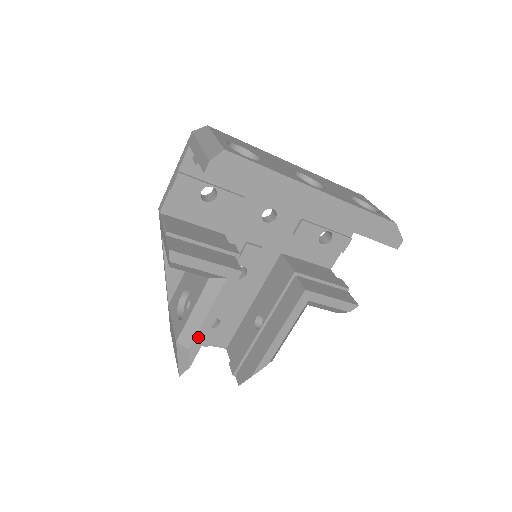
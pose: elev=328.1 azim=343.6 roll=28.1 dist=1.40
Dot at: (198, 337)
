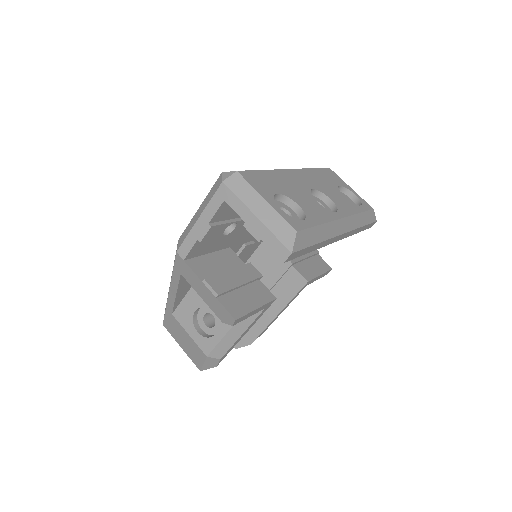
Dot at: (230, 349)
